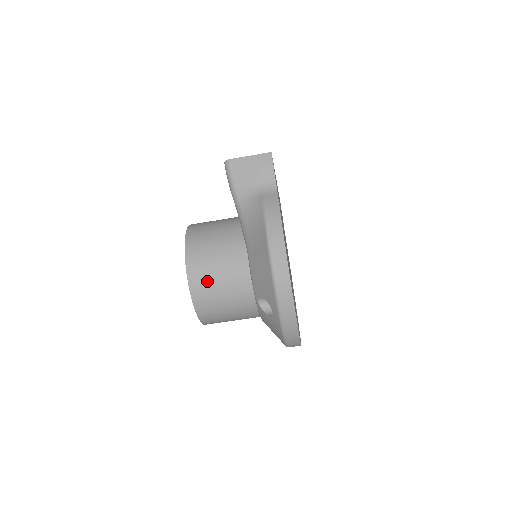
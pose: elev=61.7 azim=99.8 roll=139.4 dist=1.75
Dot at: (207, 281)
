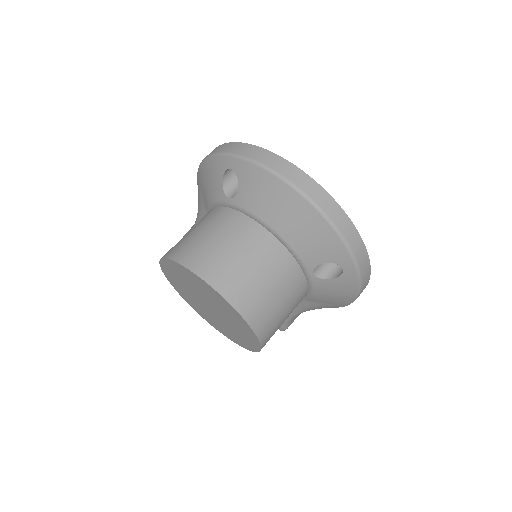
Dot at: (179, 242)
